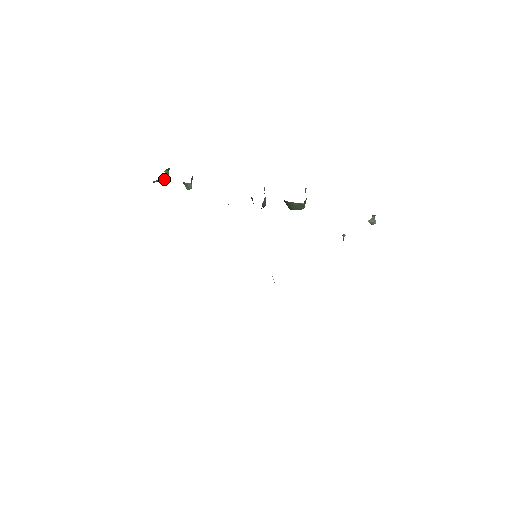
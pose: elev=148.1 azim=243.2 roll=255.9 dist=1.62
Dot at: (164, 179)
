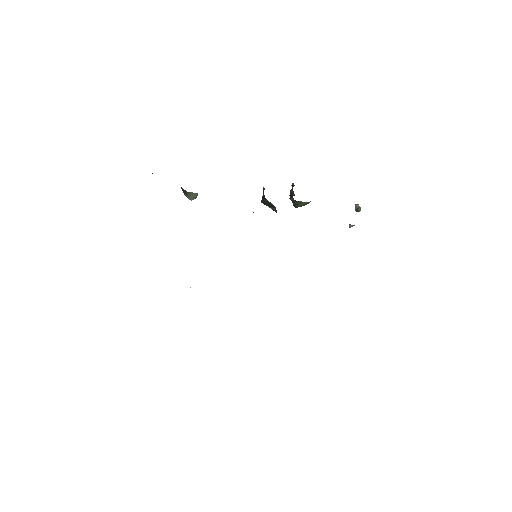
Dot at: occluded
